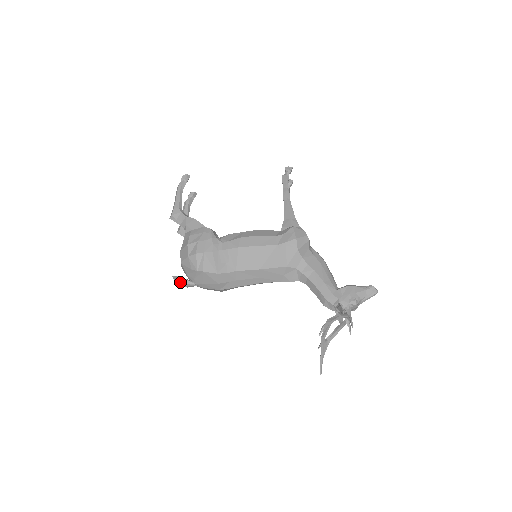
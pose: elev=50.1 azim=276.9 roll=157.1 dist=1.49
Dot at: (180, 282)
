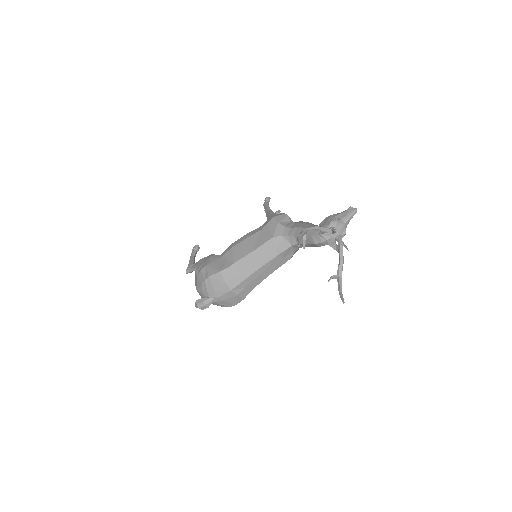
Dot at: (199, 303)
